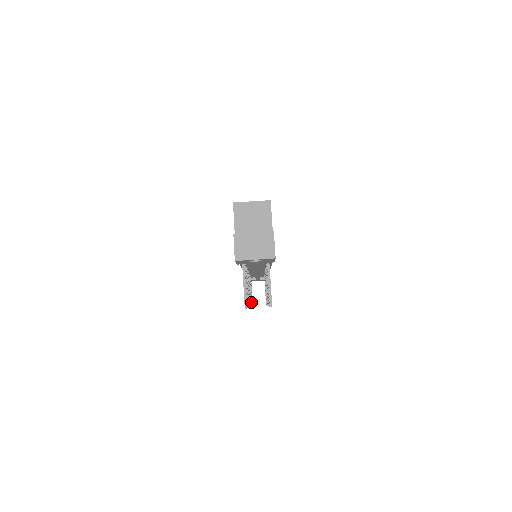
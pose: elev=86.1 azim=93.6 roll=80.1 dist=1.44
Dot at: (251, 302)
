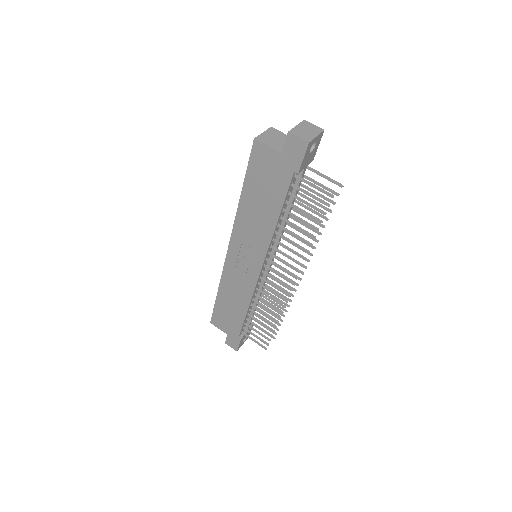
Dot at: (278, 314)
